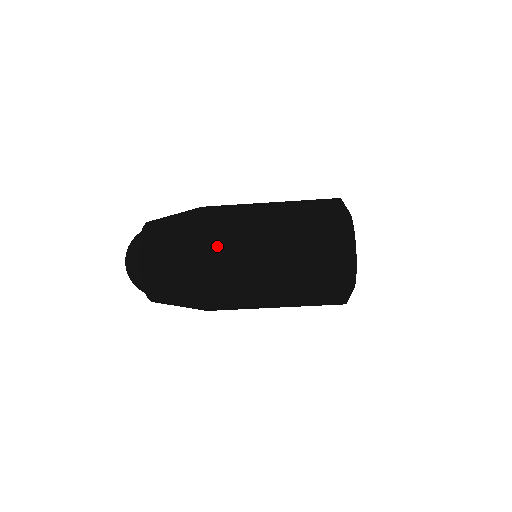
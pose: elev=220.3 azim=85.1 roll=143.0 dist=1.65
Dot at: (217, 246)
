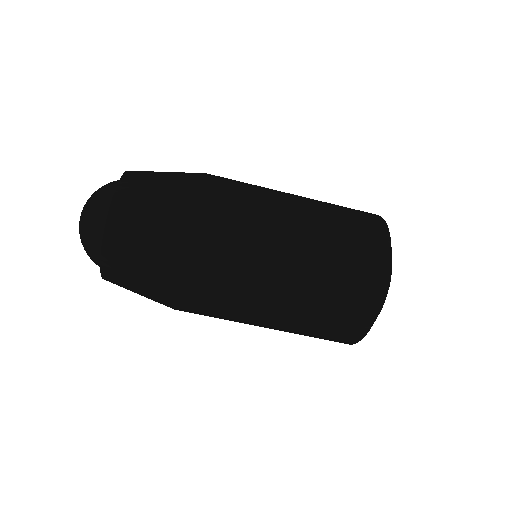
Dot at: (231, 195)
